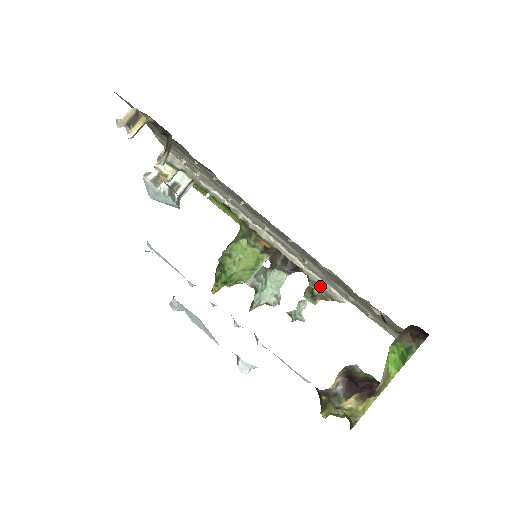
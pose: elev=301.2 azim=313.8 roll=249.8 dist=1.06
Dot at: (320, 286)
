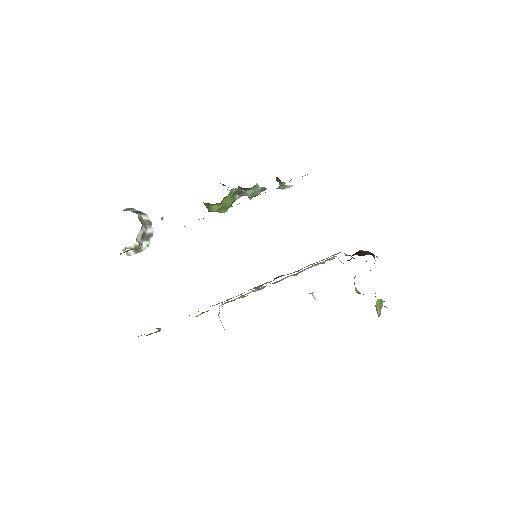
Dot at: occluded
